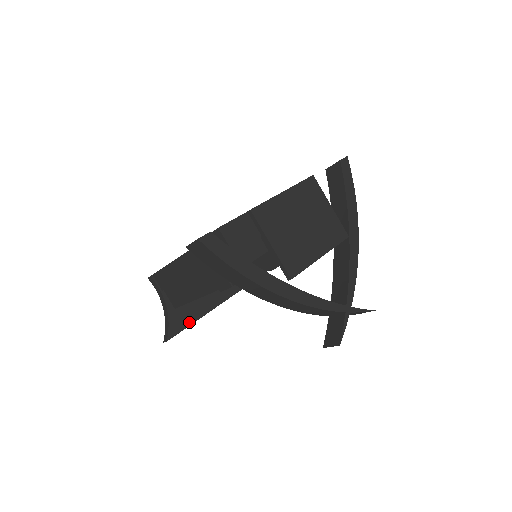
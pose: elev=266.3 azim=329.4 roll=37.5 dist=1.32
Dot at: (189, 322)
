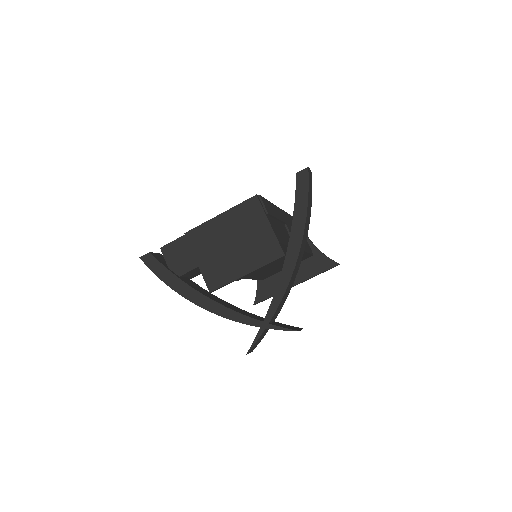
Dot at: (274, 292)
